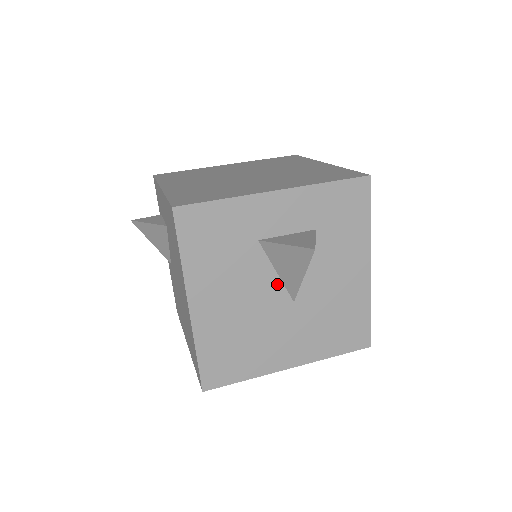
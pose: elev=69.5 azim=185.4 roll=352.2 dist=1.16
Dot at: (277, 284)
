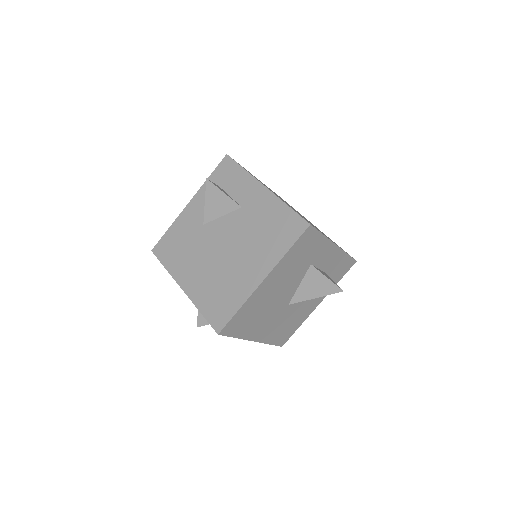
Dot at: (294, 291)
